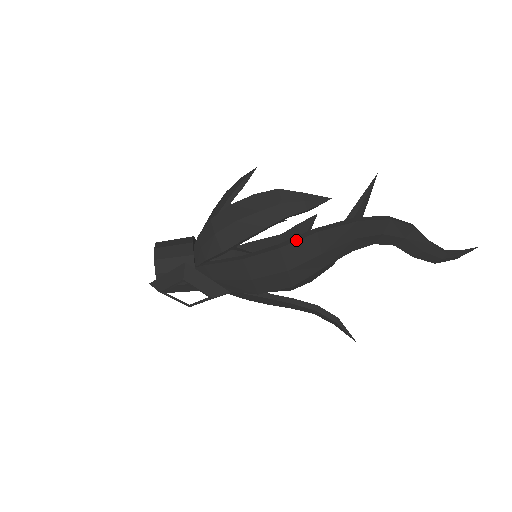
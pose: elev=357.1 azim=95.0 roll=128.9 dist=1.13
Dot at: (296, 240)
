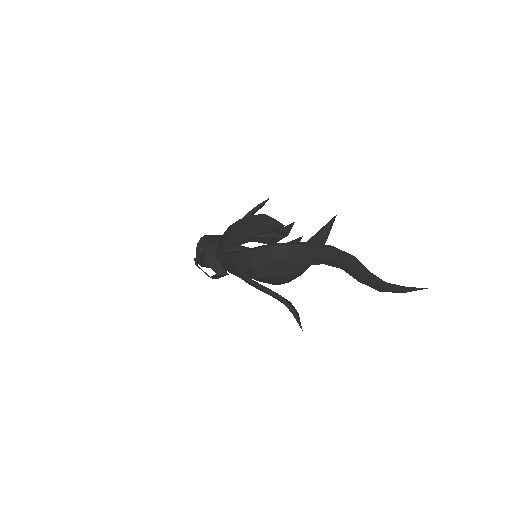
Dot at: (258, 248)
